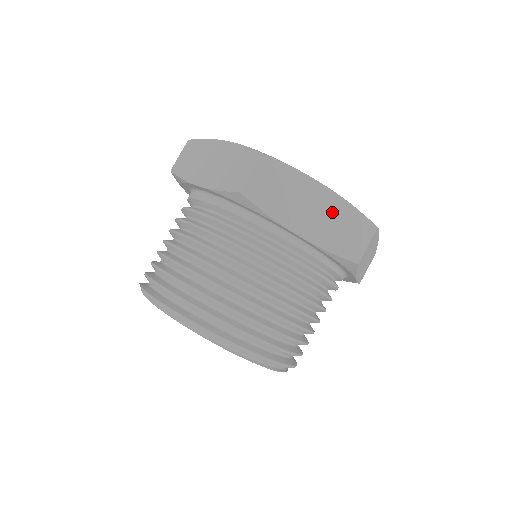
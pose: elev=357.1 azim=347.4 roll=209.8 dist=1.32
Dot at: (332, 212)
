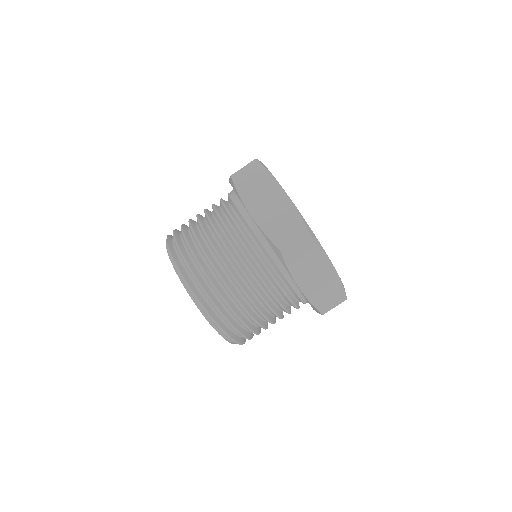
Dot at: (327, 281)
